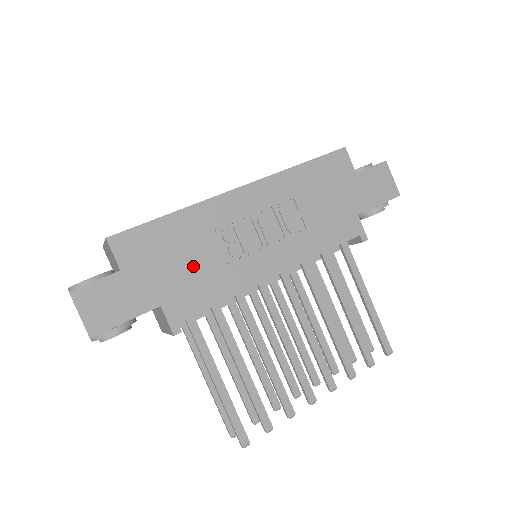
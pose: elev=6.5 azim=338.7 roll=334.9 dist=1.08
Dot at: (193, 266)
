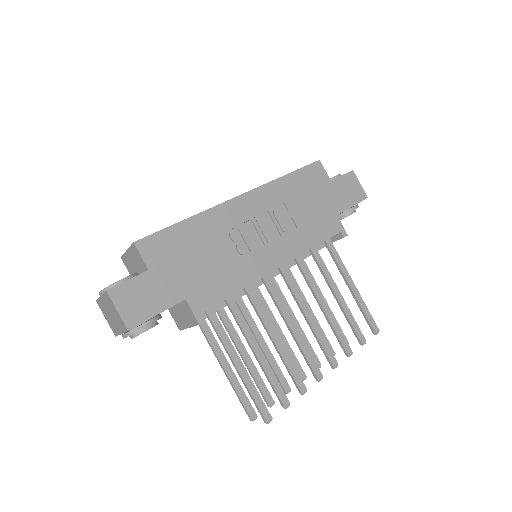
Dot at: (209, 263)
